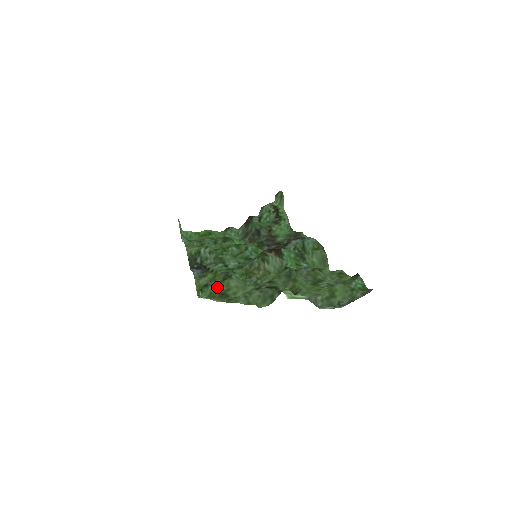
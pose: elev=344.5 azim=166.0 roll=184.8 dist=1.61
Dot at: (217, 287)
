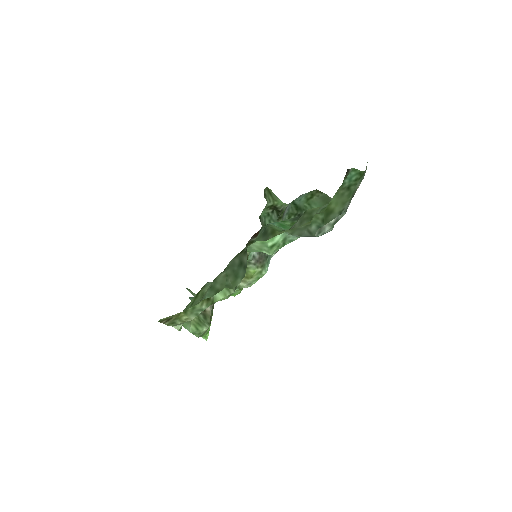
Dot at: occluded
